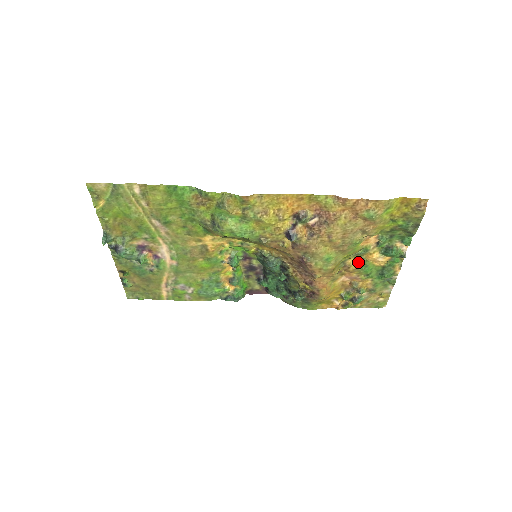
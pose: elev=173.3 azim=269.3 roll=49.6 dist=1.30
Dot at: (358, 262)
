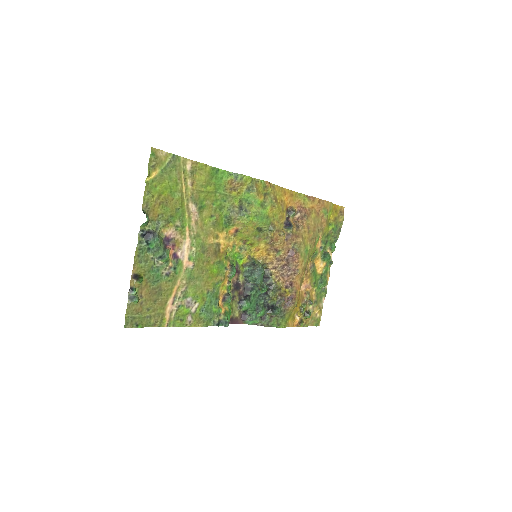
Dot at: (312, 266)
